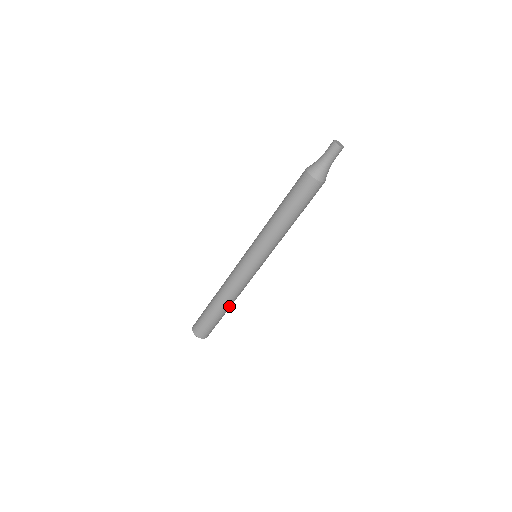
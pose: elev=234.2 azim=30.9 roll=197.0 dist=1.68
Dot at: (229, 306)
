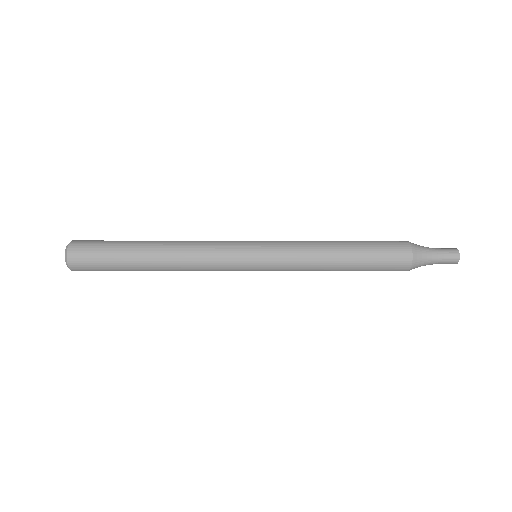
Dot at: occluded
